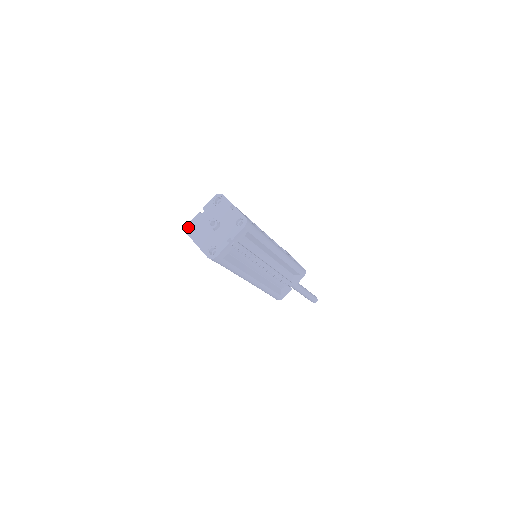
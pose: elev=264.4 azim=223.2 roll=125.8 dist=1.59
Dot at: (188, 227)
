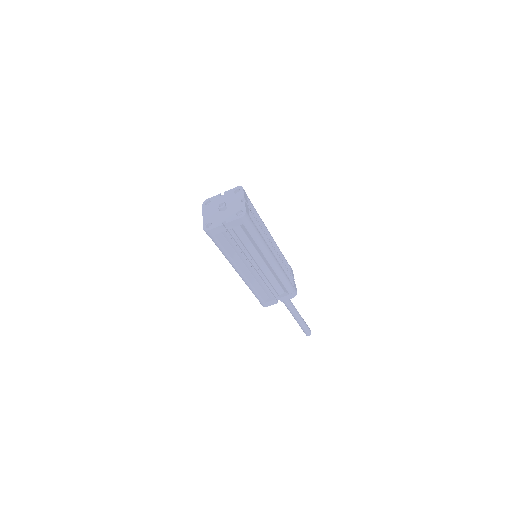
Dot at: (206, 201)
